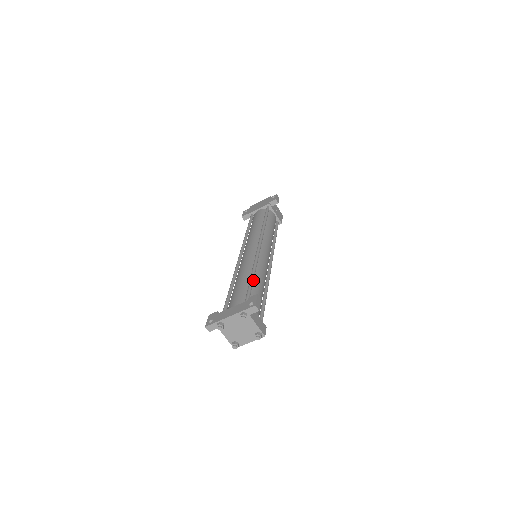
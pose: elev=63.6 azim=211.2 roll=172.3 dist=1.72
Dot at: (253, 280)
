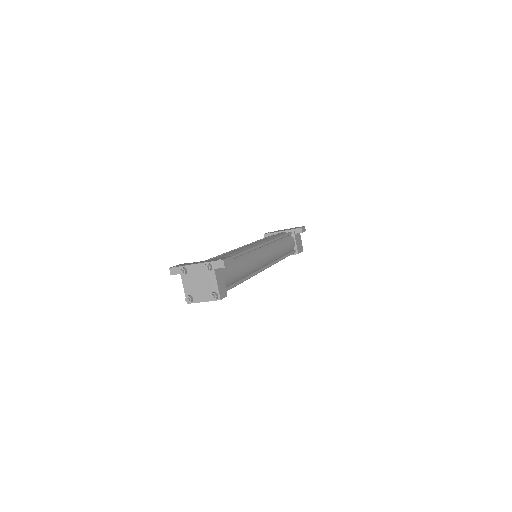
Dot at: (237, 256)
